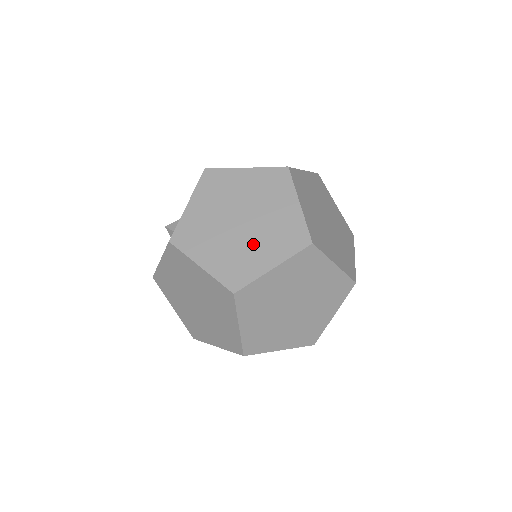
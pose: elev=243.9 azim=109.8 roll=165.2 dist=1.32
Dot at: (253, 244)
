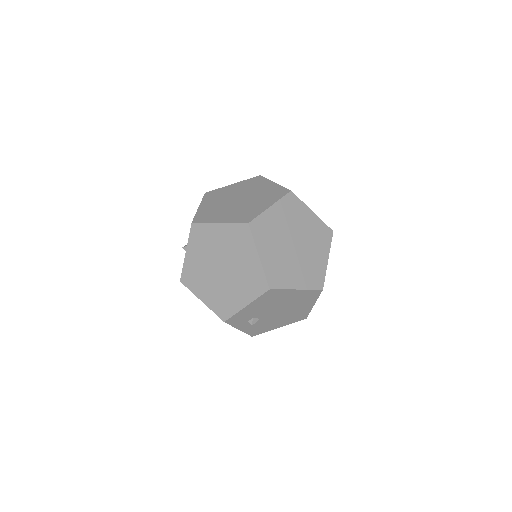
Dot at: (252, 204)
